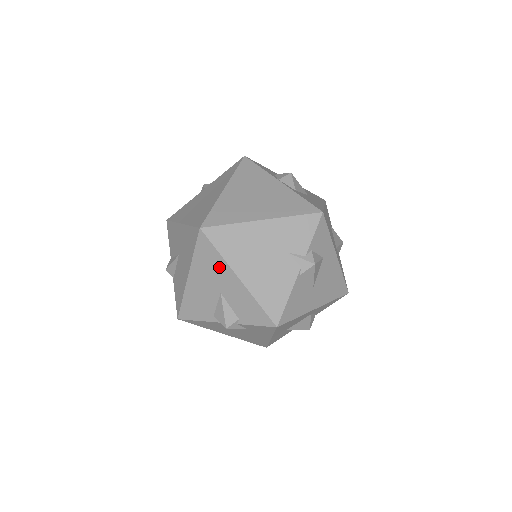
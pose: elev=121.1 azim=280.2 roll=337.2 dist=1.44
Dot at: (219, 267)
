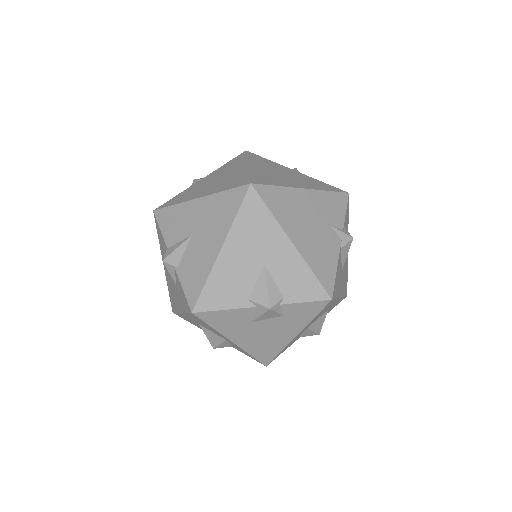
Dot at: (268, 231)
